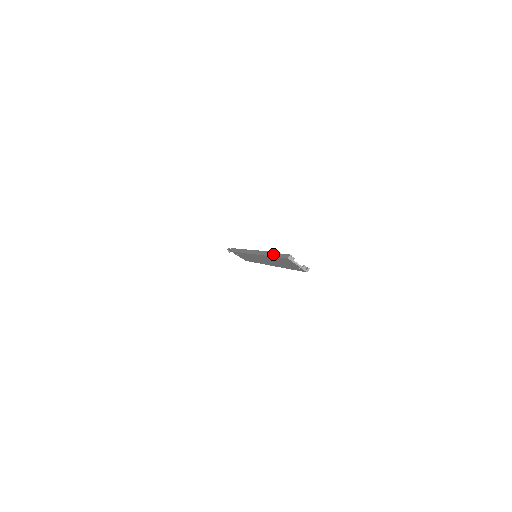
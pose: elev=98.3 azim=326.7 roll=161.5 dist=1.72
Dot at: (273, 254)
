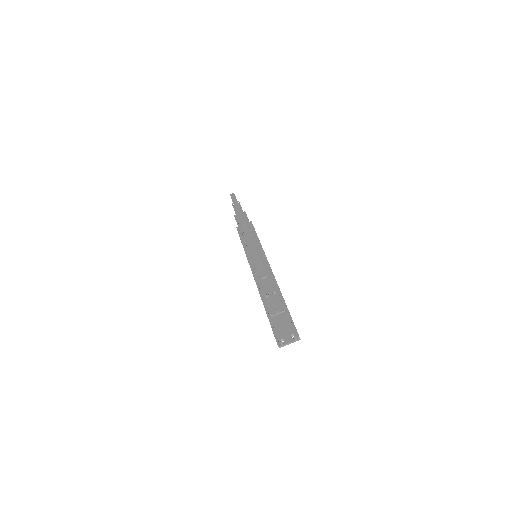
Dot at: occluded
